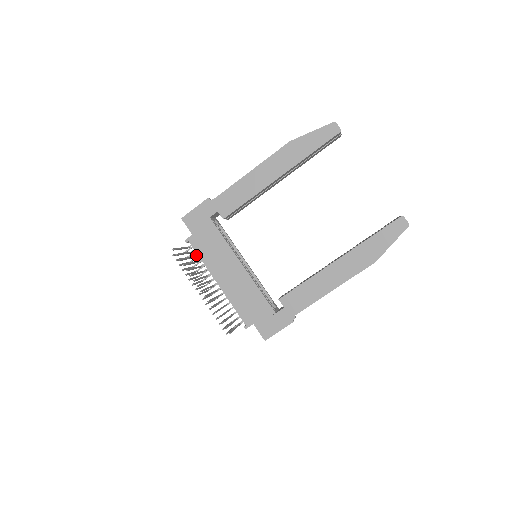
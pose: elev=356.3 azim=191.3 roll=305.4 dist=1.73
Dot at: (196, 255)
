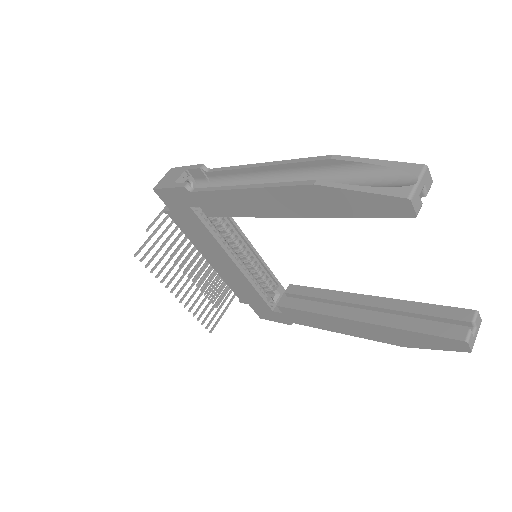
Dot at: occluded
